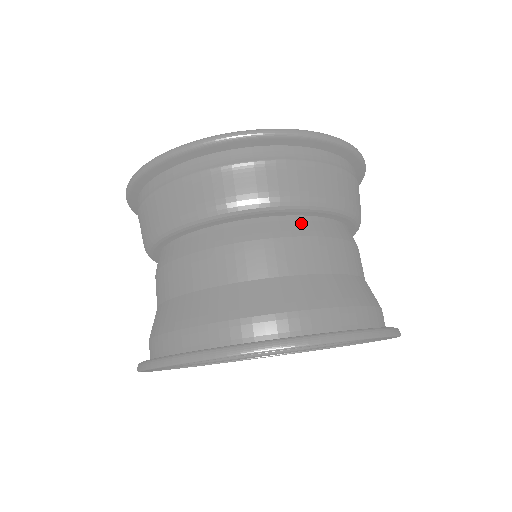
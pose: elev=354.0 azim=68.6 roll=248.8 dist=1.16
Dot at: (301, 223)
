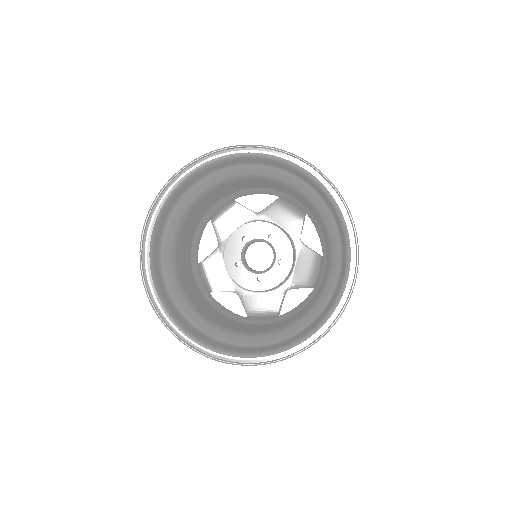
Dot at: occluded
